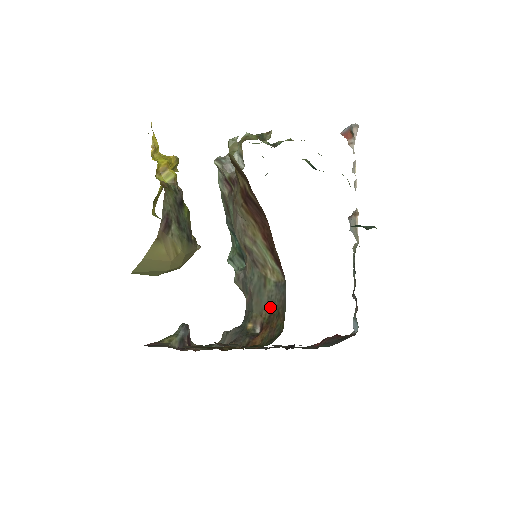
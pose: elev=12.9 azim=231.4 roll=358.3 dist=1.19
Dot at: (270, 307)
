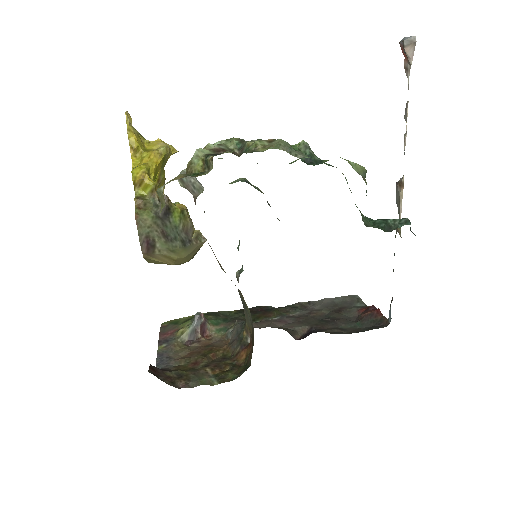
Dot at: (252, 329)
